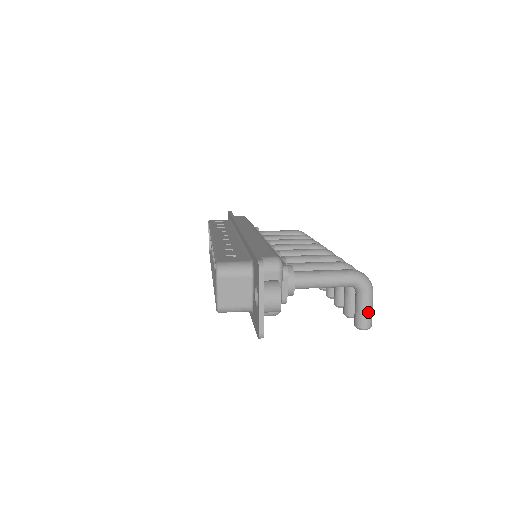
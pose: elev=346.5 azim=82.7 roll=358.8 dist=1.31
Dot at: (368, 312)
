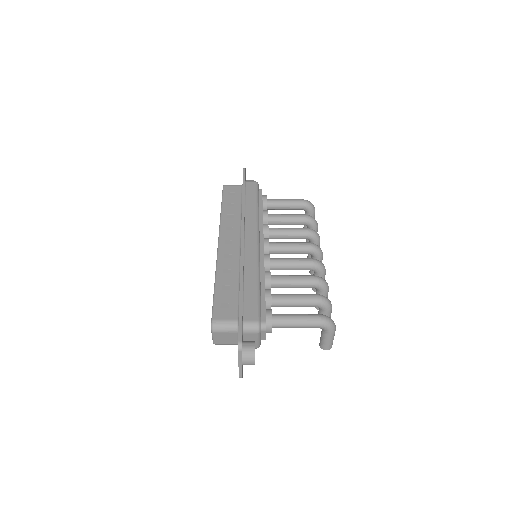
Dot at: (329, 342)
